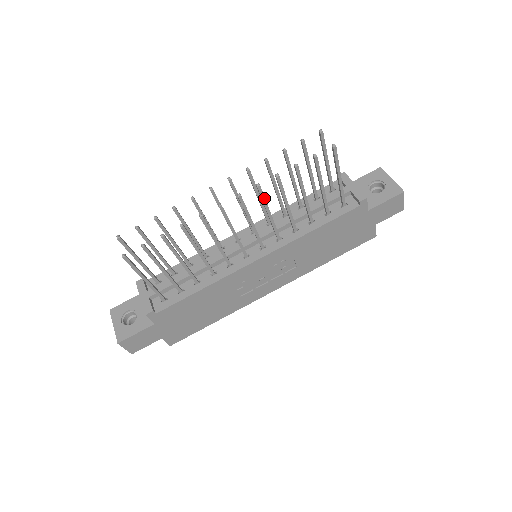
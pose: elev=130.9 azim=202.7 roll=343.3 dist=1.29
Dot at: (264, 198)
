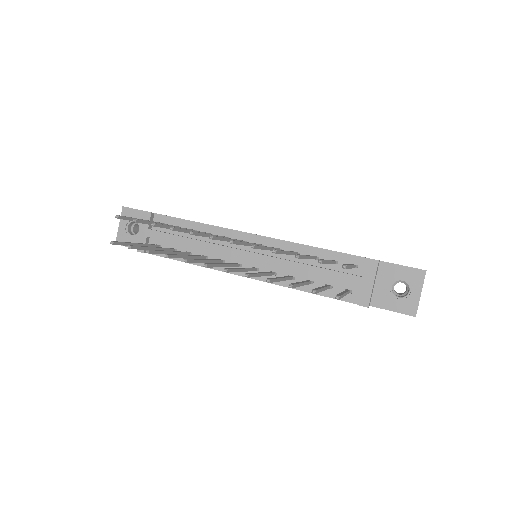
Dot at: (253, 276)
